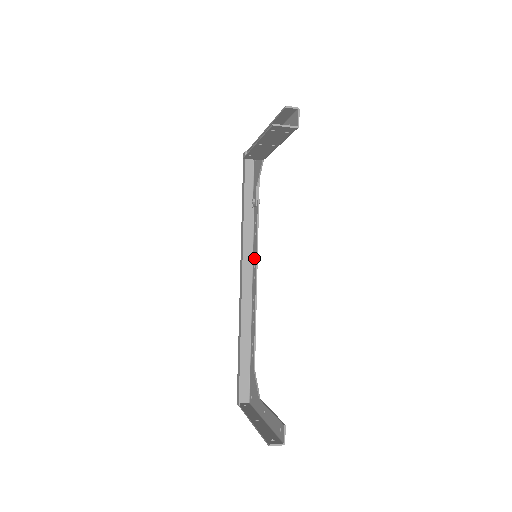
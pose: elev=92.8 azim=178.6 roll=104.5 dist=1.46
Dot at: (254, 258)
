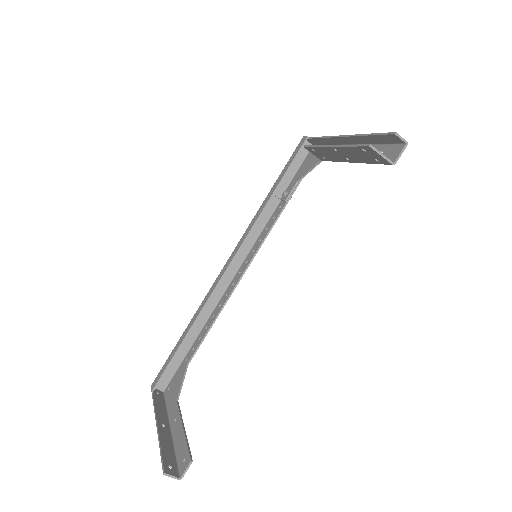
Dot at: (251, 253)
